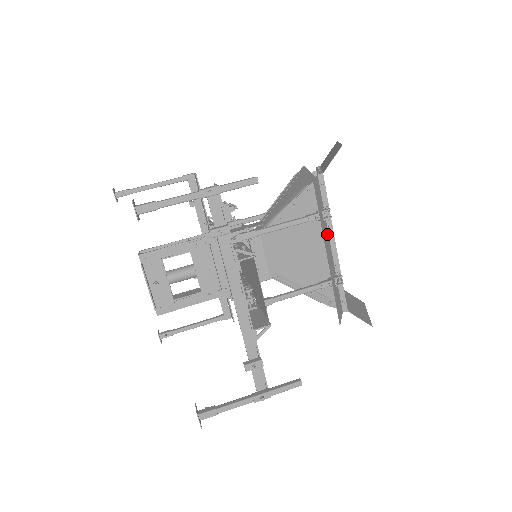
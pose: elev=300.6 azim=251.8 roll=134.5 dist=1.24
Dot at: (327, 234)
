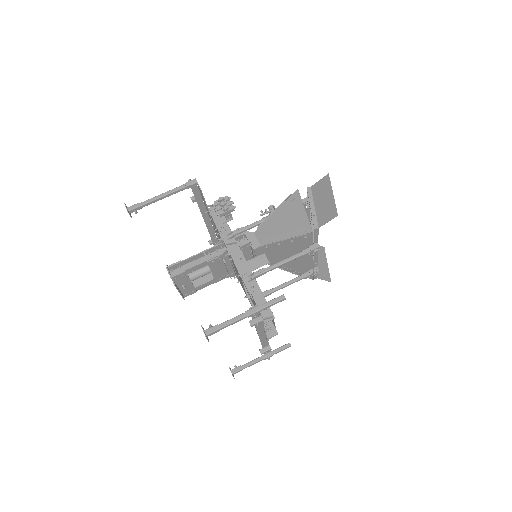
Dot at: occluded
